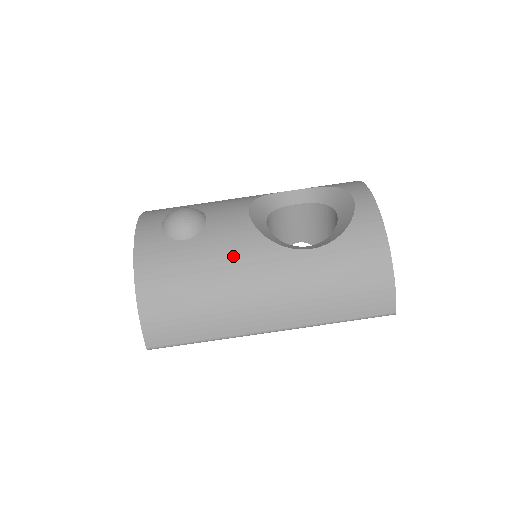
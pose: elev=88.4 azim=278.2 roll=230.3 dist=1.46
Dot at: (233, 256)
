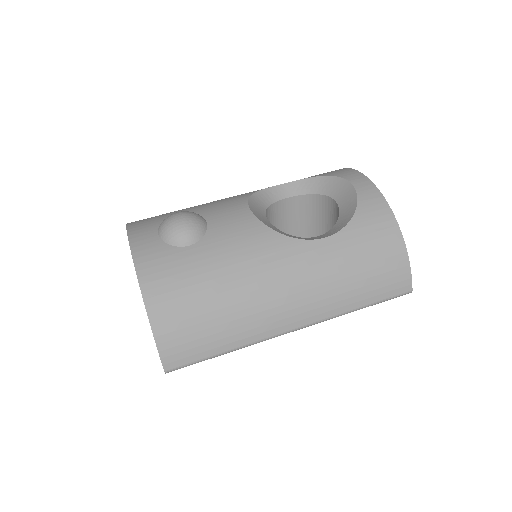
Dot at: (247, 255)
